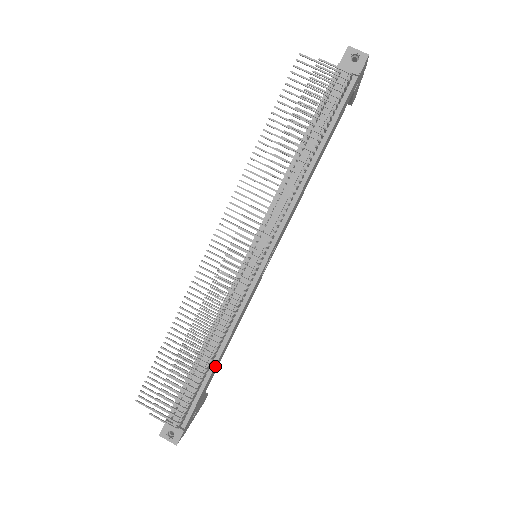
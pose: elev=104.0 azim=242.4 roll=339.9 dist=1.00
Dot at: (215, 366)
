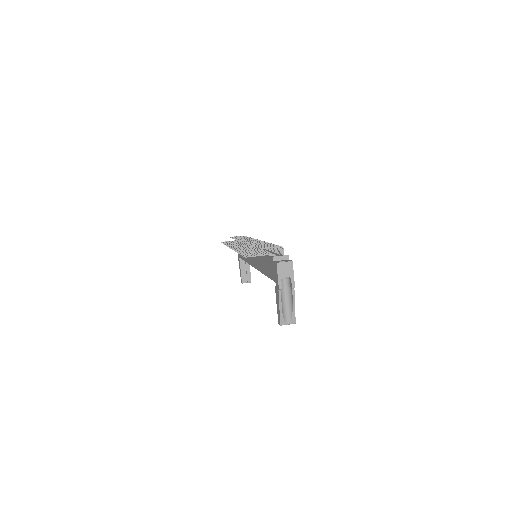
Dot at: occluded
